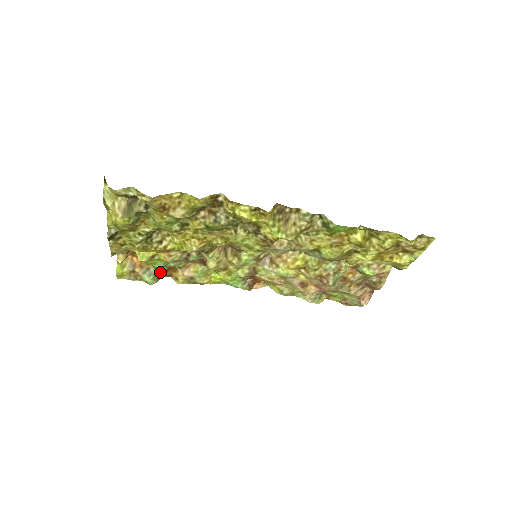
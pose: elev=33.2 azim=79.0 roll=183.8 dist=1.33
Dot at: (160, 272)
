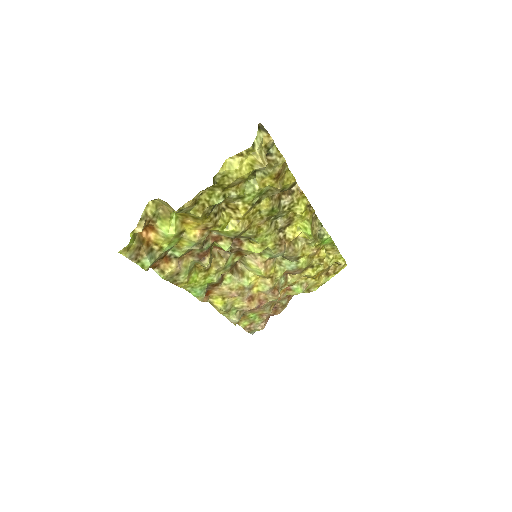
Dot at: (159, 257)
